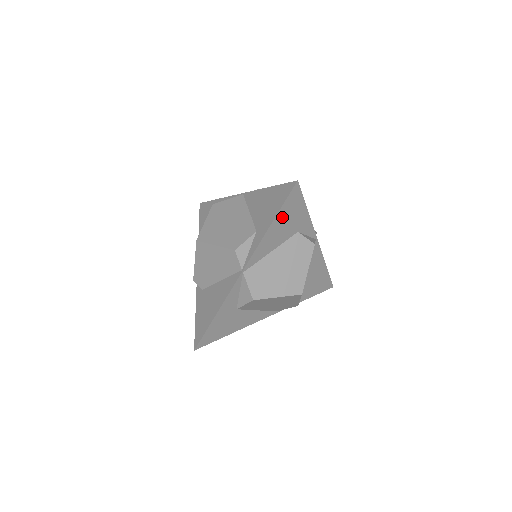
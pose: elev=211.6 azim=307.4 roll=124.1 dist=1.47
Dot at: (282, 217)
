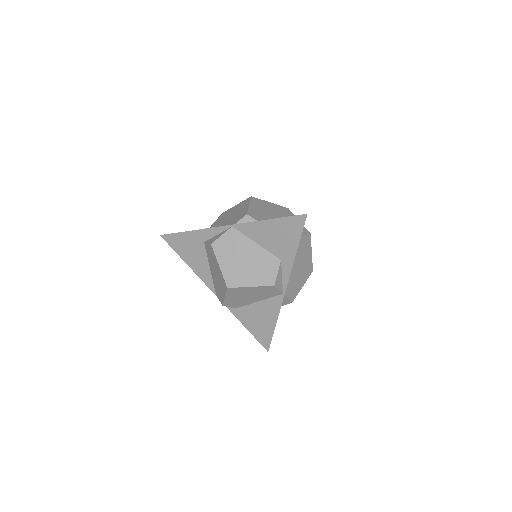
Dot at: occluded
